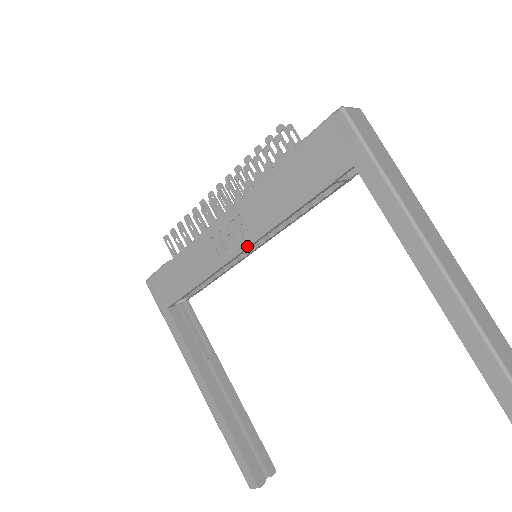
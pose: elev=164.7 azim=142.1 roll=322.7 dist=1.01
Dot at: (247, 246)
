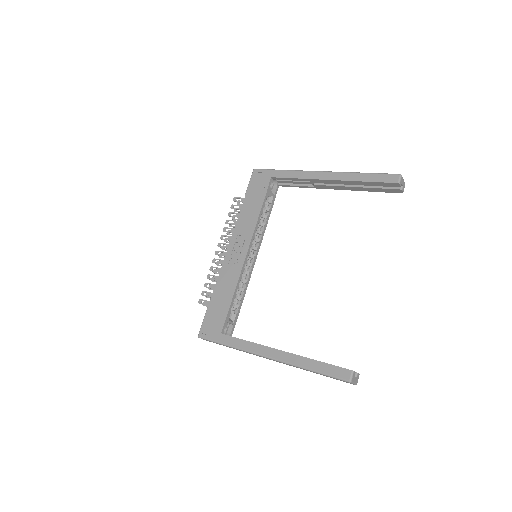
Dot at: (248, 246)
